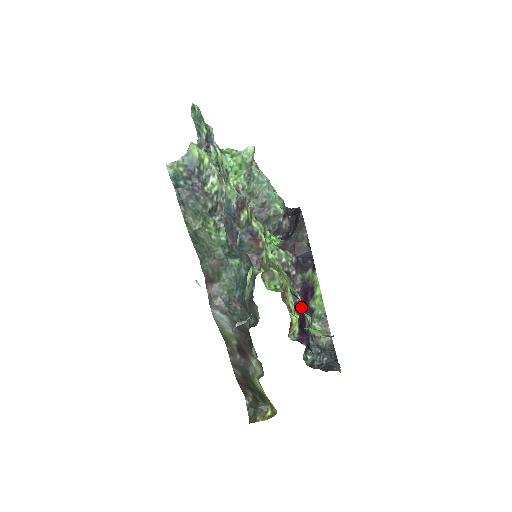
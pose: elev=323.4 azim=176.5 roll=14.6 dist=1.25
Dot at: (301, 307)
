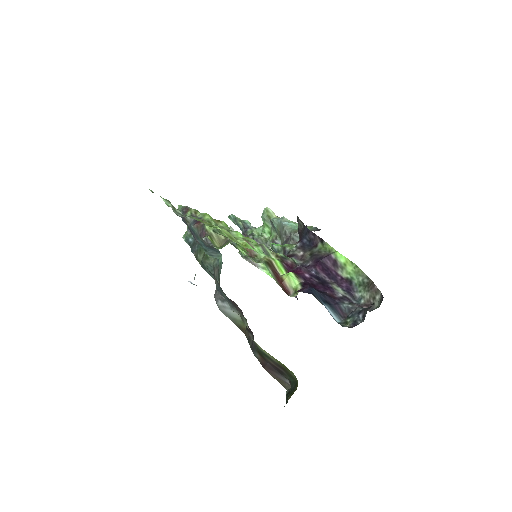
Dot at: (322, 278)
